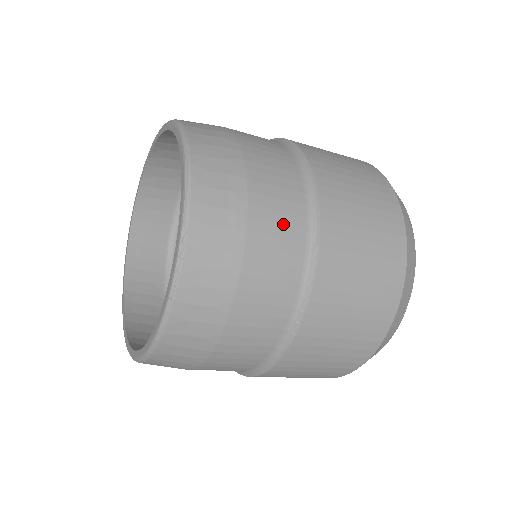
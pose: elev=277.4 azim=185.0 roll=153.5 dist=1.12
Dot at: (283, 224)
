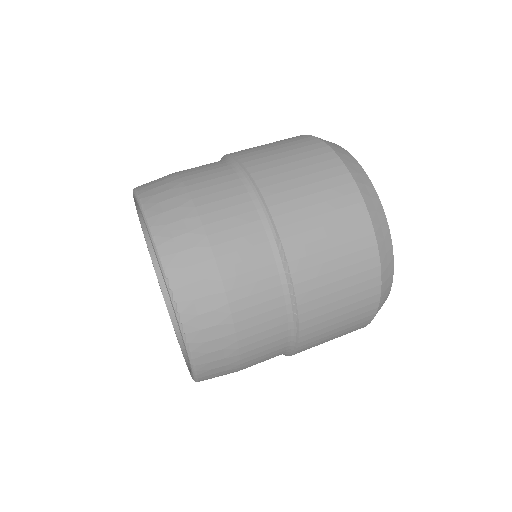
Dot at: (243, 236)
